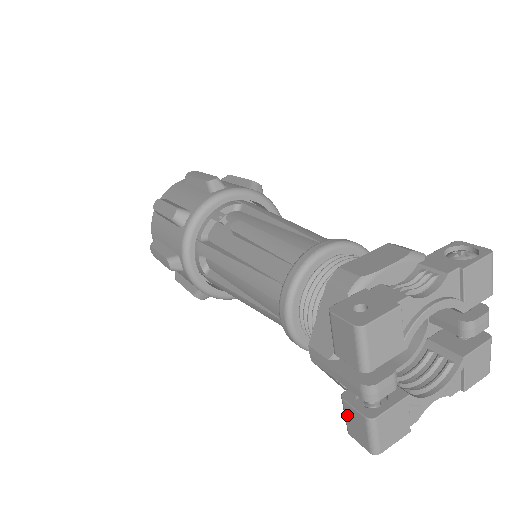
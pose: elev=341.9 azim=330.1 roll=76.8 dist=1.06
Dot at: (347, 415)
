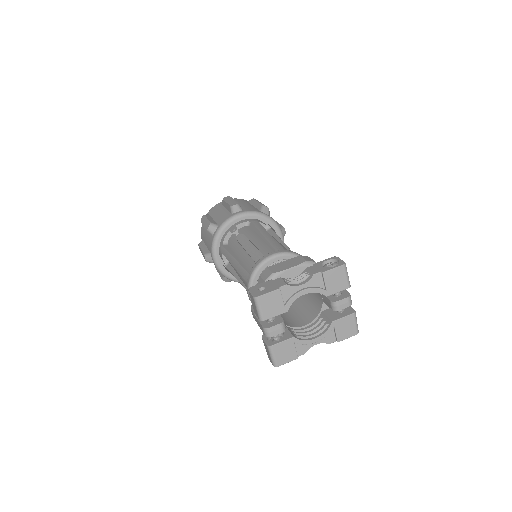
Dot at: occluded
